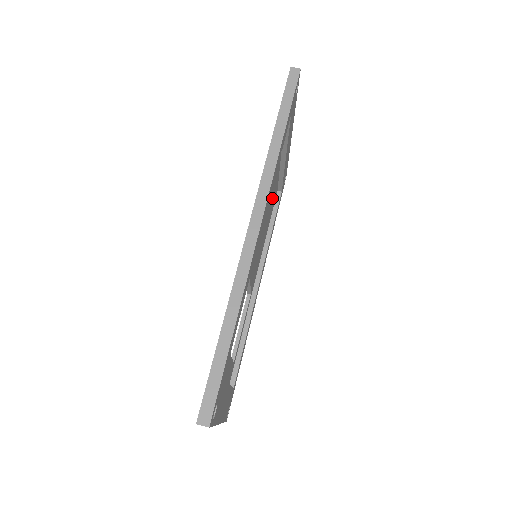
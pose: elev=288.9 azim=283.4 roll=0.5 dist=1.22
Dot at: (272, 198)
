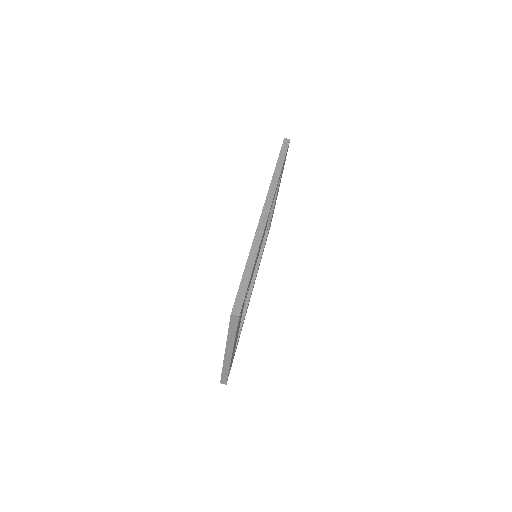
Dot at: occluded
